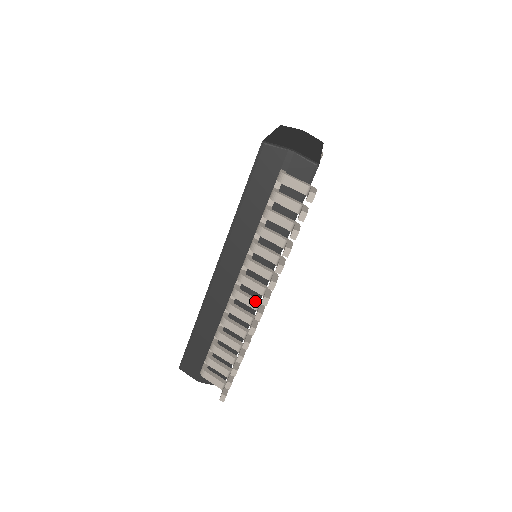
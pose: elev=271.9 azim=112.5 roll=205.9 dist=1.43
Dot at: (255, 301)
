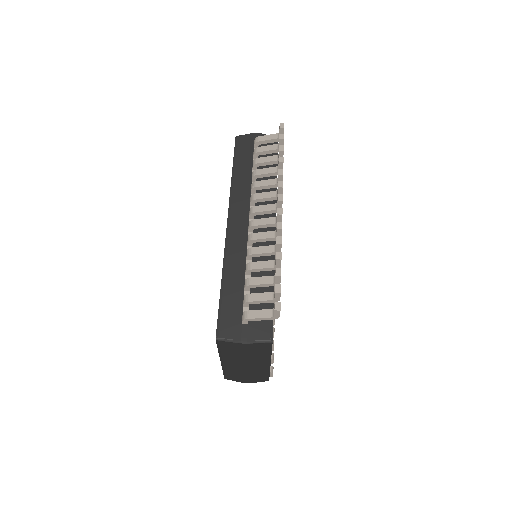
Dot at: (271, 217)
